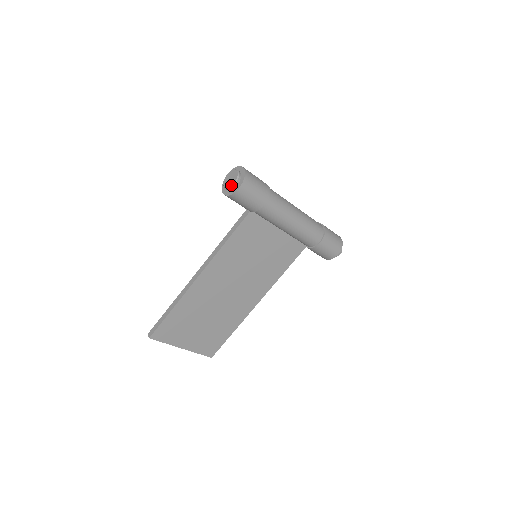
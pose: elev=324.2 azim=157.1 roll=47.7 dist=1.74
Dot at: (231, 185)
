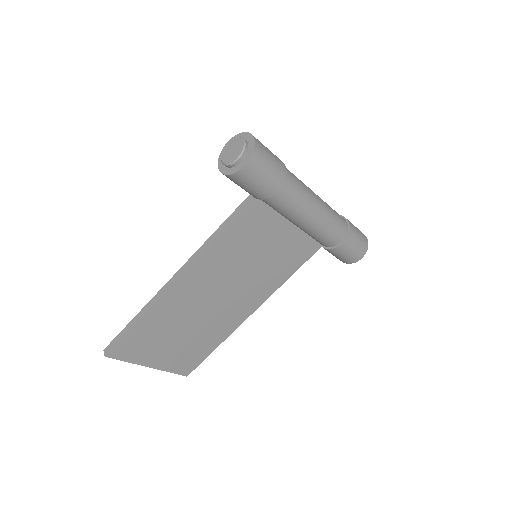
Dot at: (233, 160)
